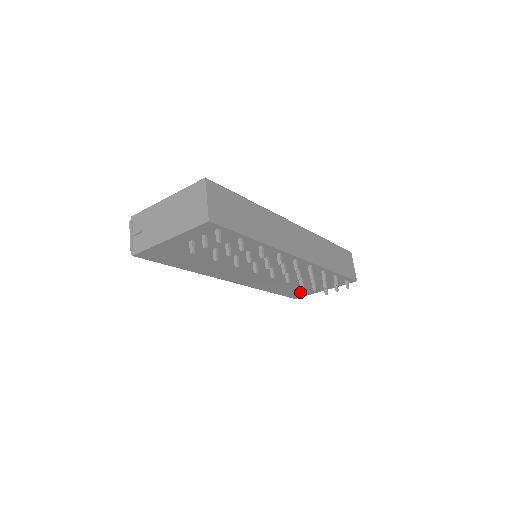
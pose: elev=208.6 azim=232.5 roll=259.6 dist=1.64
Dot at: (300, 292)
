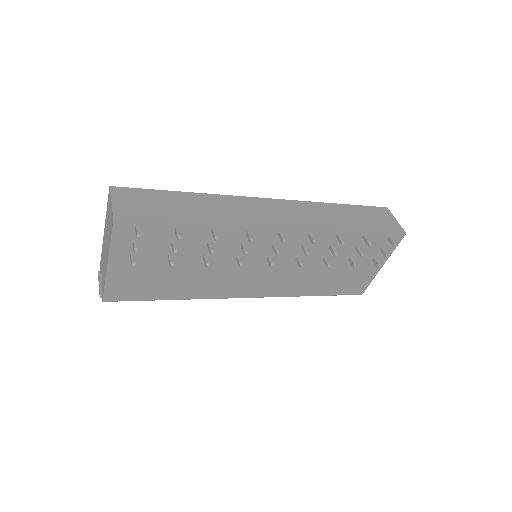
Dot at: (354, 281)
